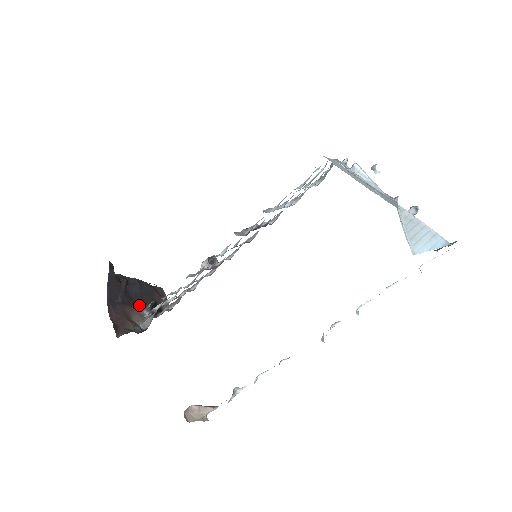
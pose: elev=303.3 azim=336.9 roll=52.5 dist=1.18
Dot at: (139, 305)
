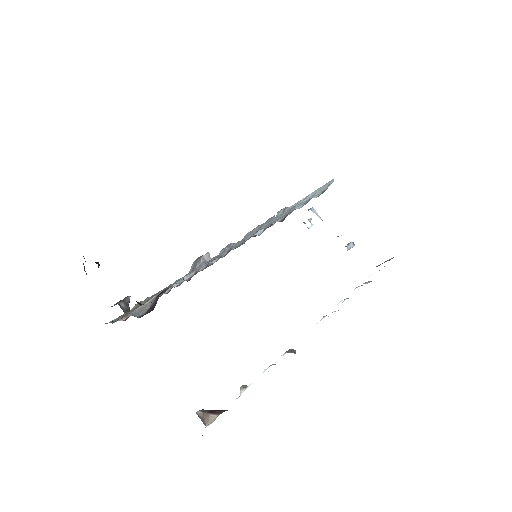
Dot at: occluded
